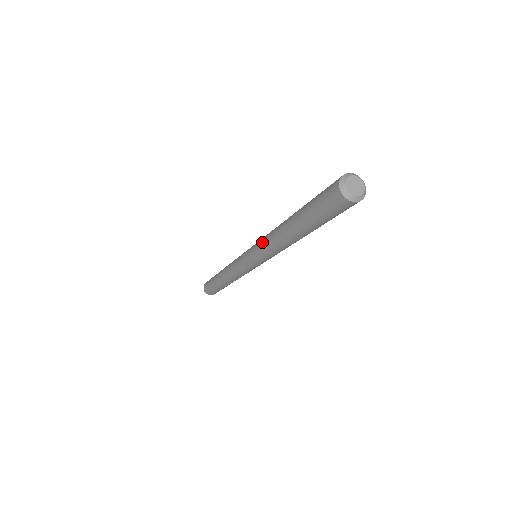
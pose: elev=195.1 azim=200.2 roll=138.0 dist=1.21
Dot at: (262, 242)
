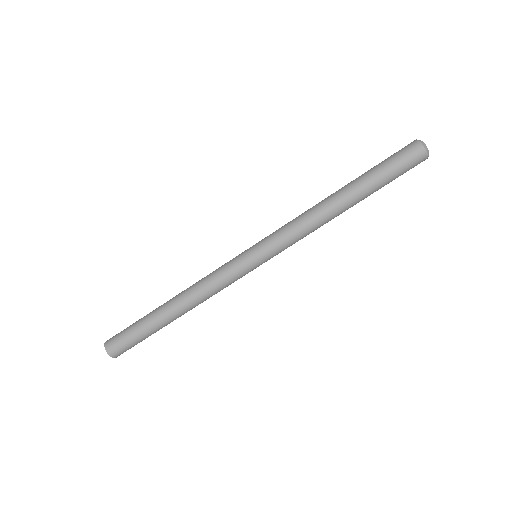
Dot at: (289, 222)
